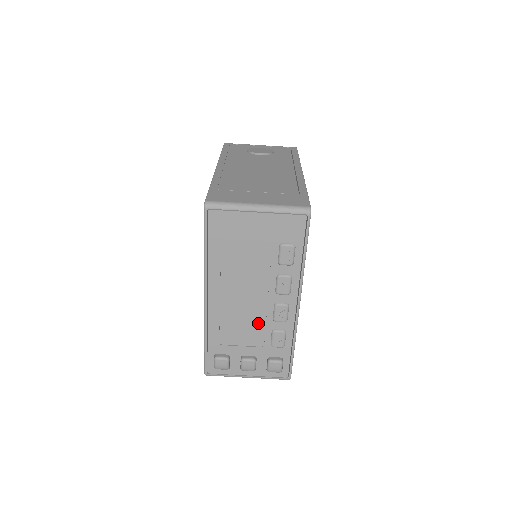
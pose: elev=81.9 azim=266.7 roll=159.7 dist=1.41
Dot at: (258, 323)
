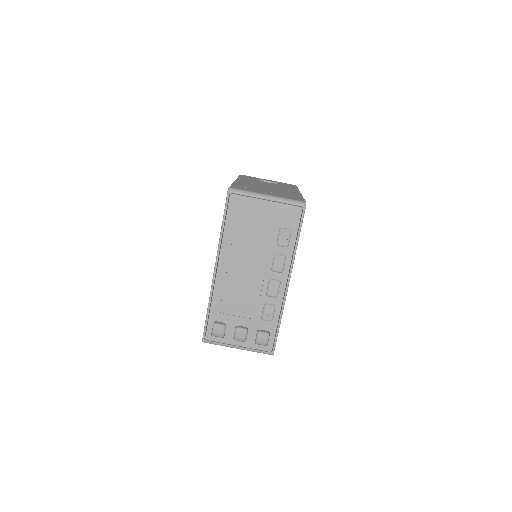
Dot at: (254, 296)
